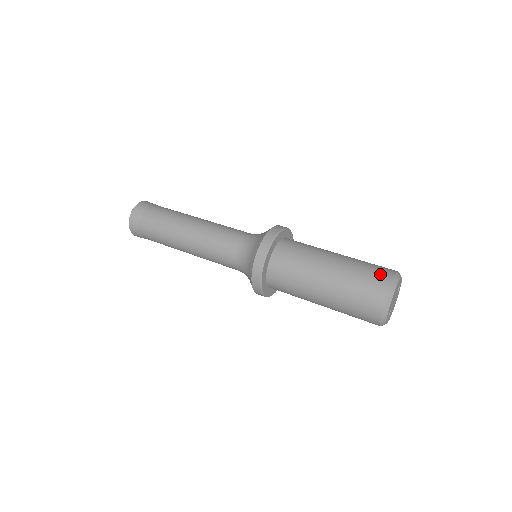
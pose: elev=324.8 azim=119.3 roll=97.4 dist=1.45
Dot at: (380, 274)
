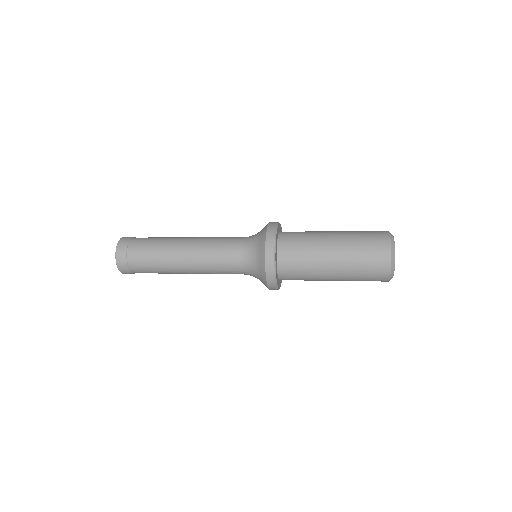
Dot at: occluded
